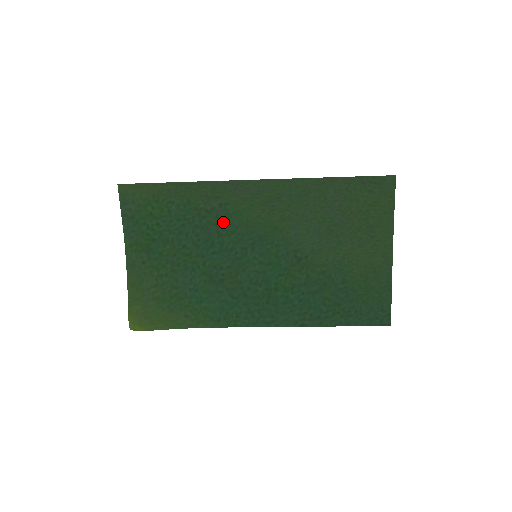
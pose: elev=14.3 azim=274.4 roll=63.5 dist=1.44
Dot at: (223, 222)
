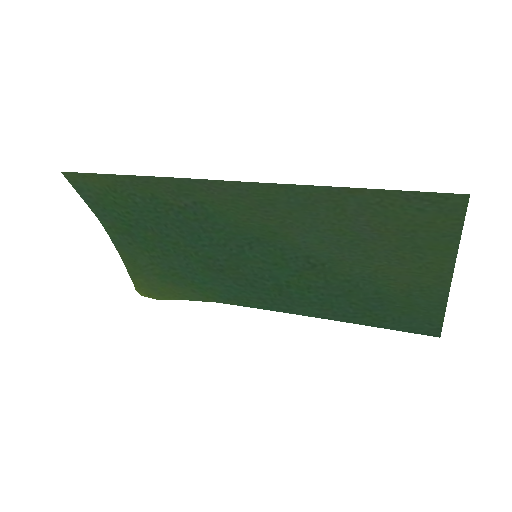
Dot at: (205, 219)
